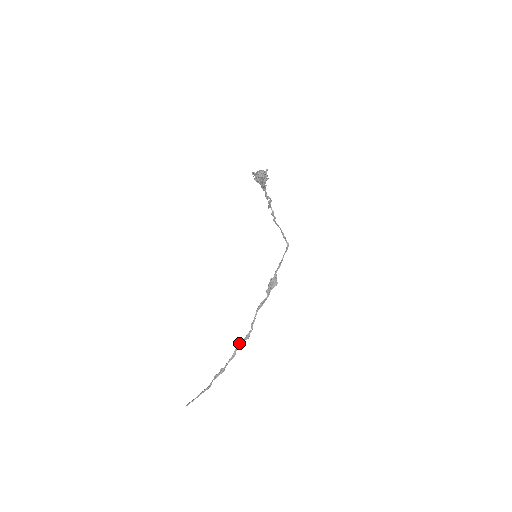
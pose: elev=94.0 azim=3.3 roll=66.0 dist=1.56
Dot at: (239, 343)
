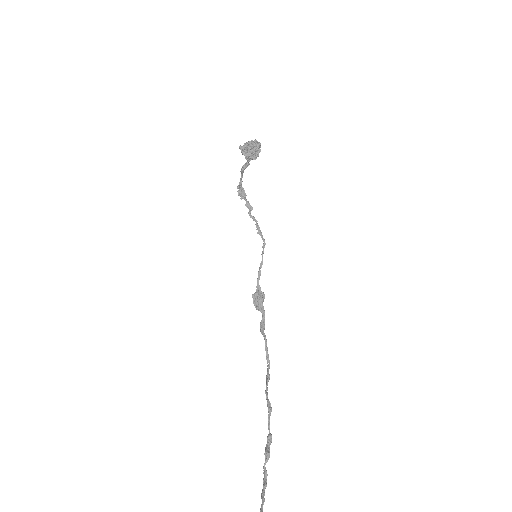
Dot at: occluded
